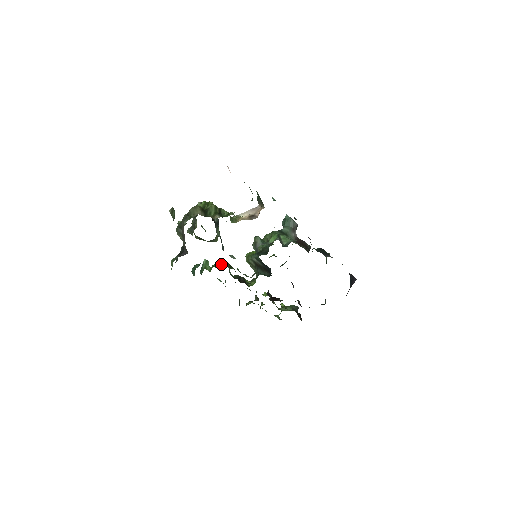
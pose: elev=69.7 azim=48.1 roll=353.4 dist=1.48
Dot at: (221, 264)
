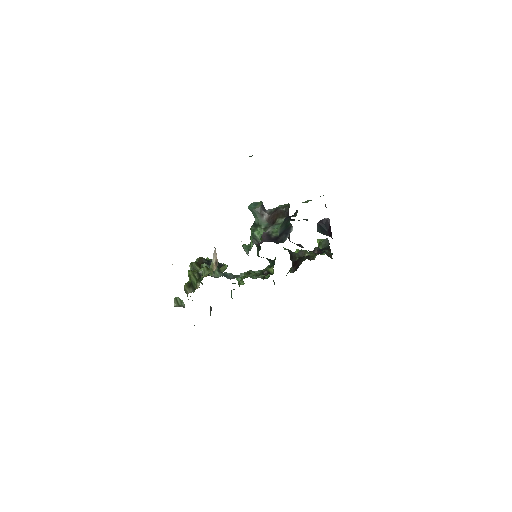
Dot at: occluded
